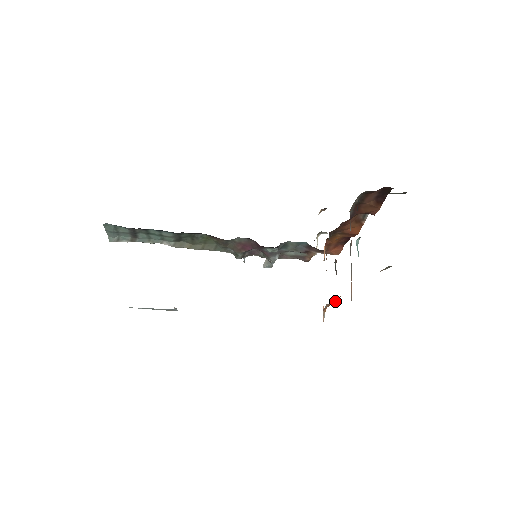
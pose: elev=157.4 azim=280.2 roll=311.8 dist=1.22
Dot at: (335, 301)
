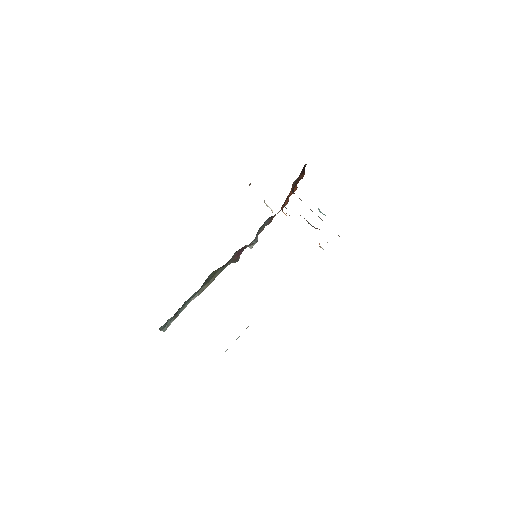
Dot at: occluded
